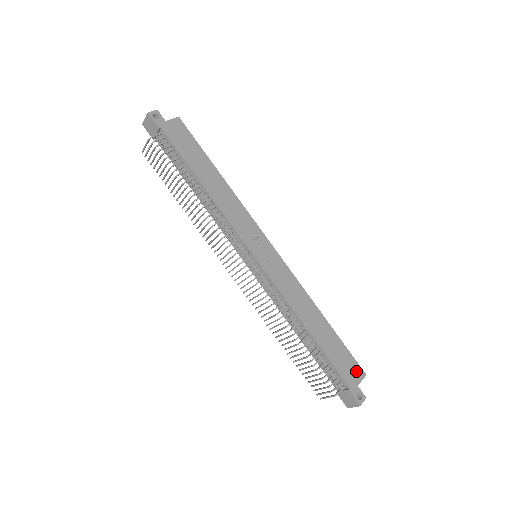
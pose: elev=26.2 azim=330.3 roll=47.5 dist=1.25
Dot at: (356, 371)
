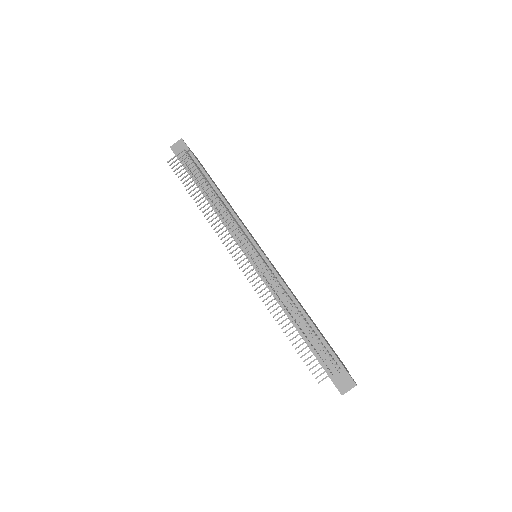
Dot at: (342, 363)
